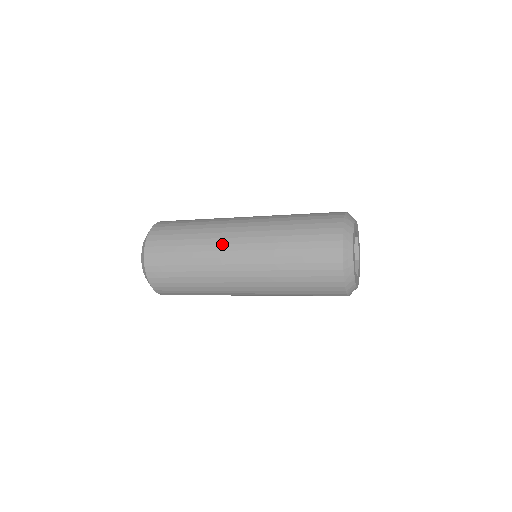
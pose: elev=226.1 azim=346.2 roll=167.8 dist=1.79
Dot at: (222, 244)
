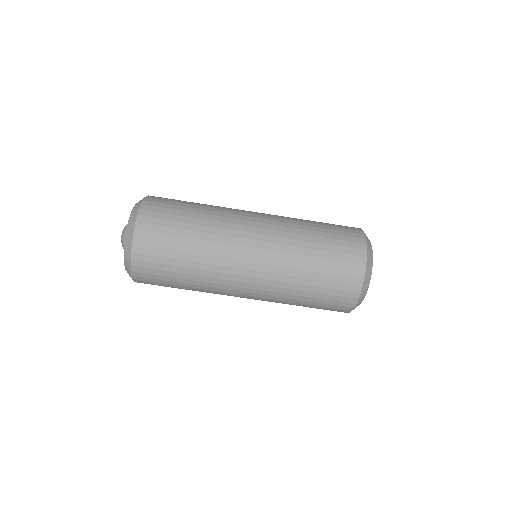
Dot at: (230, 280)
